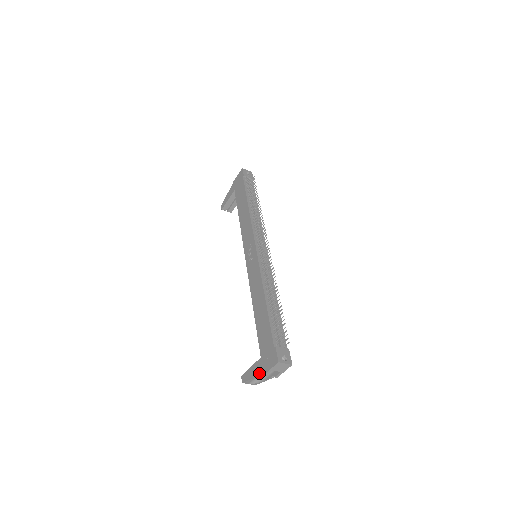
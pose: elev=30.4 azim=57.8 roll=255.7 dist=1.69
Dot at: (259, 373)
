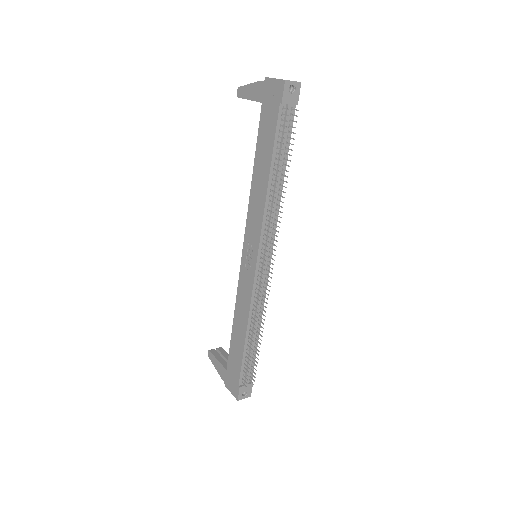
Dot at: (222, 378)
